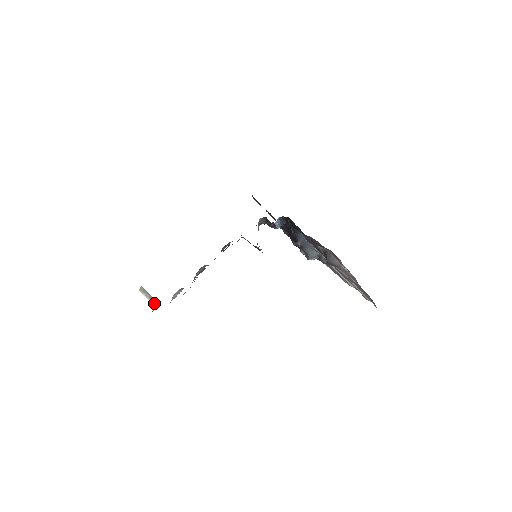
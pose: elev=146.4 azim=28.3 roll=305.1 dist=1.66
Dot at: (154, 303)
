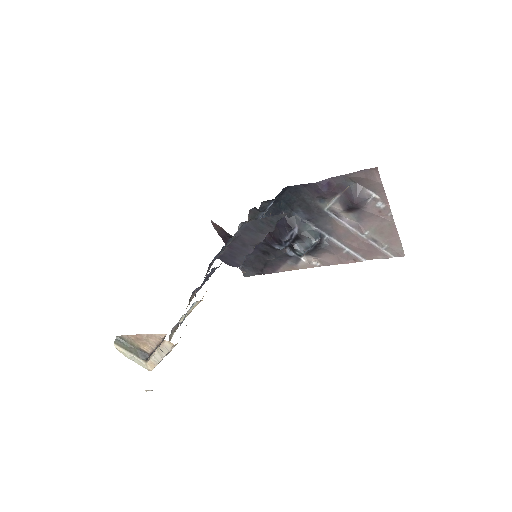
Dot at: (142, 358)
